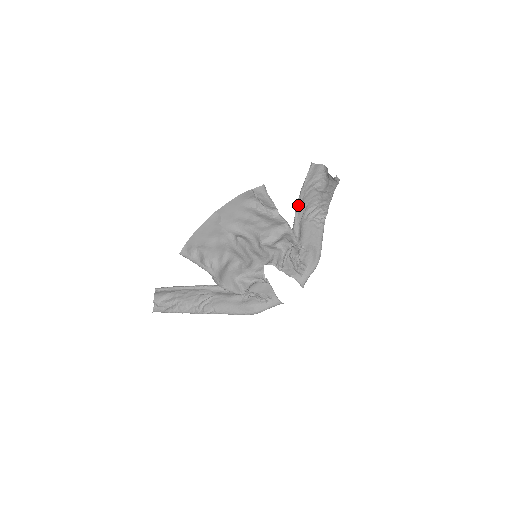
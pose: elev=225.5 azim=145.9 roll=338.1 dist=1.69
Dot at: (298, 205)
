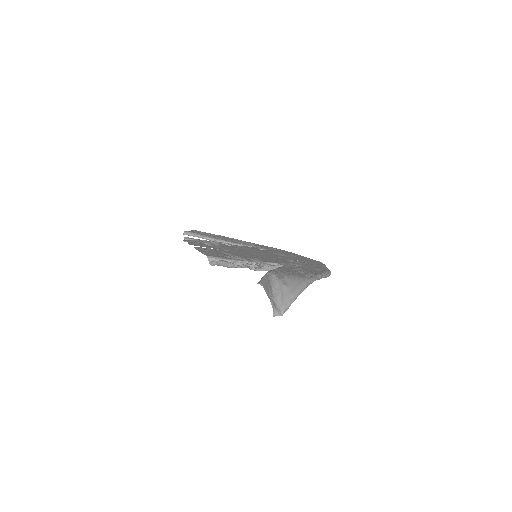
Dot at: occluded
